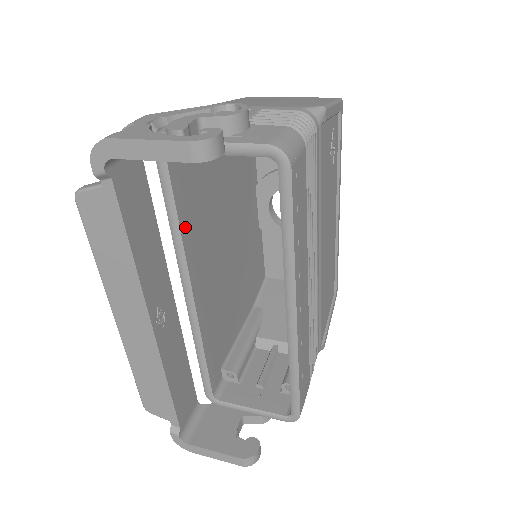
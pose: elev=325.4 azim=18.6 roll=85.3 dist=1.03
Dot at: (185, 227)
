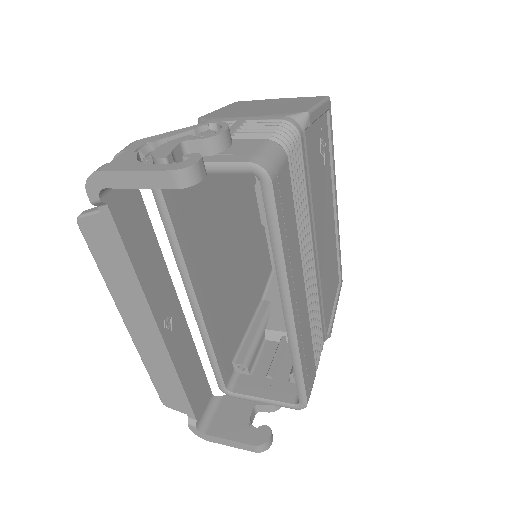
Dot at: (183, 238)
